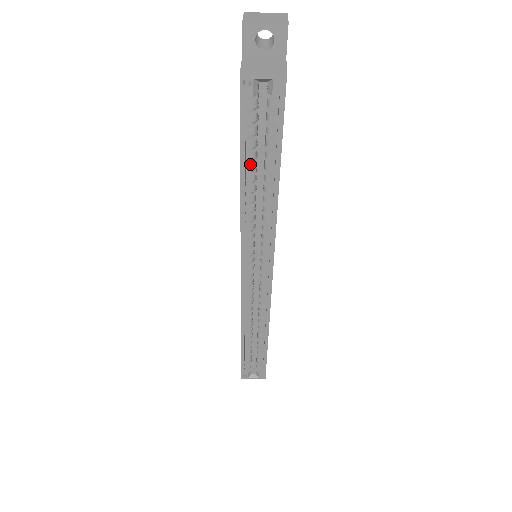
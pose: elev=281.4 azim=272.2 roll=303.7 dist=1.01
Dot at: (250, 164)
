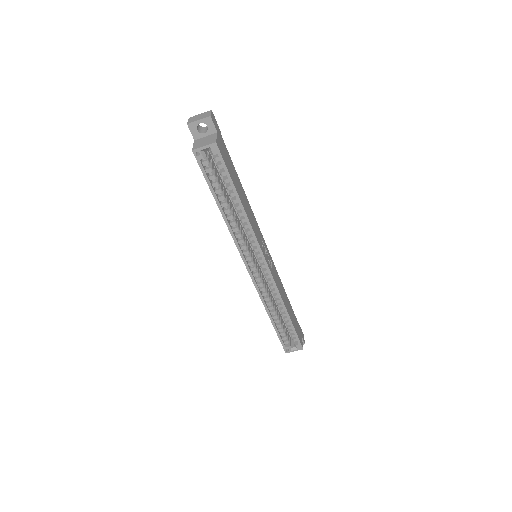
Dot at: (220, 197)
